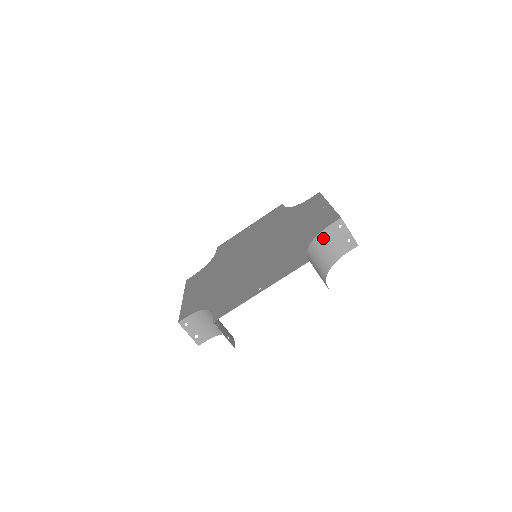
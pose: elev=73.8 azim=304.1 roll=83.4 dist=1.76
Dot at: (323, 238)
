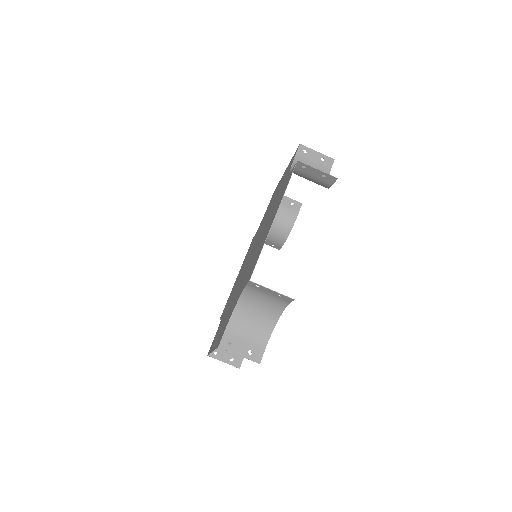
Dot at: (250, 295)
